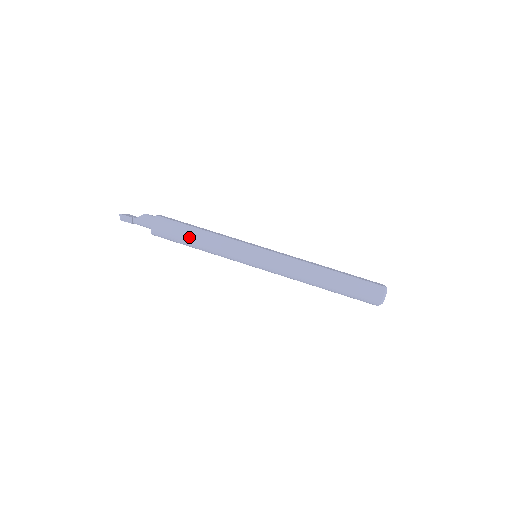
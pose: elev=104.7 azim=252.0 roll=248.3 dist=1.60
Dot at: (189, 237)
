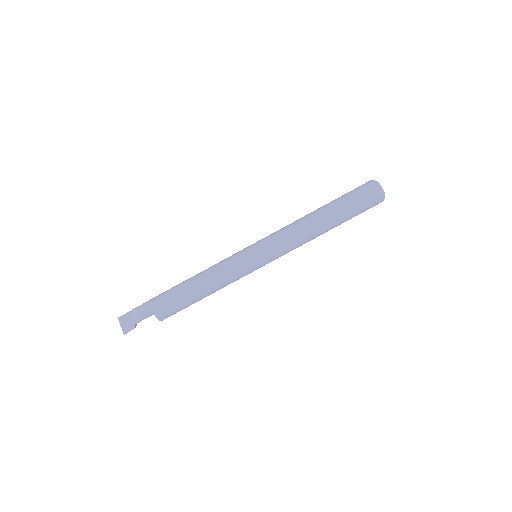
Dot at: occluded
